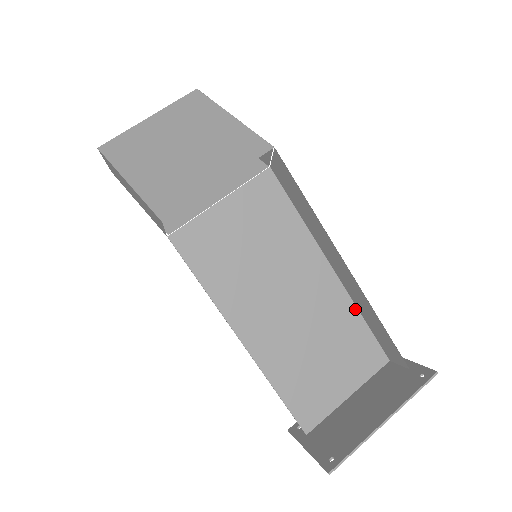
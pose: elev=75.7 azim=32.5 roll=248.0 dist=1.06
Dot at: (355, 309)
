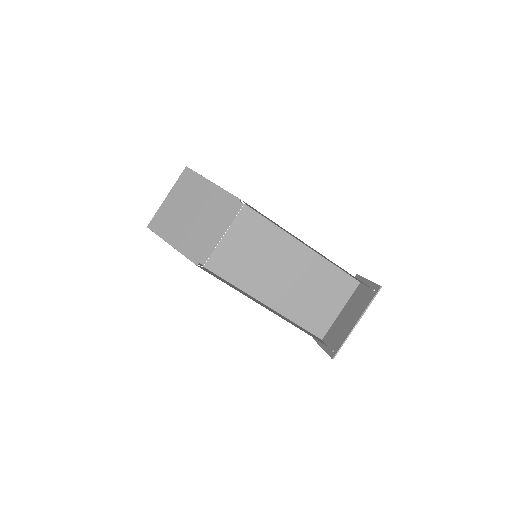
Dot at: (327, 262)
